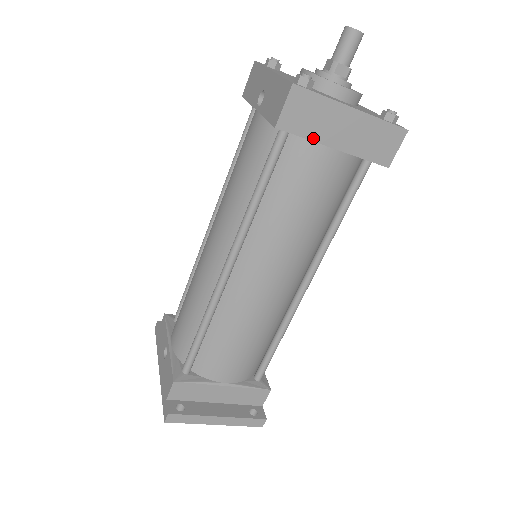
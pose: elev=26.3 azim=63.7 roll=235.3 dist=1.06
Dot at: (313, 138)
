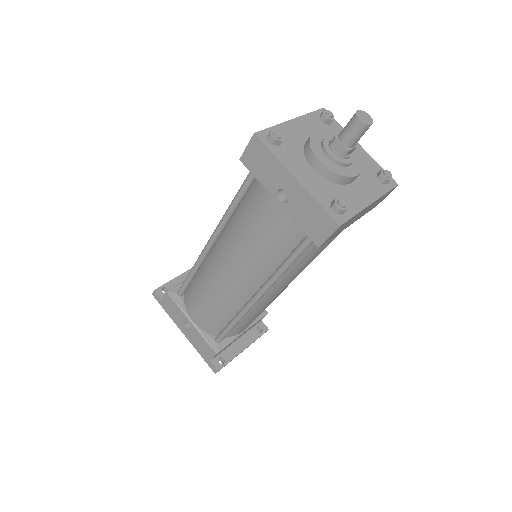
Dot at: occluded
